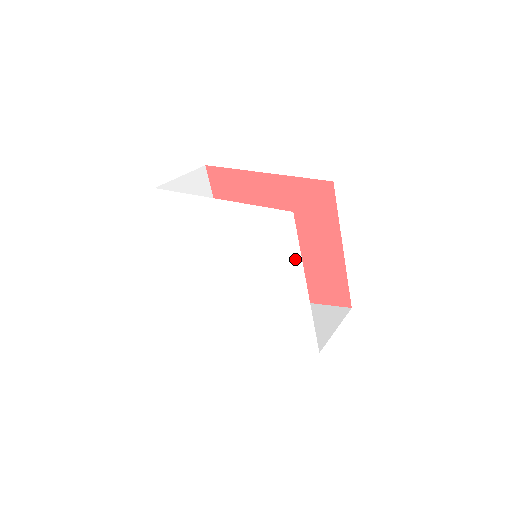
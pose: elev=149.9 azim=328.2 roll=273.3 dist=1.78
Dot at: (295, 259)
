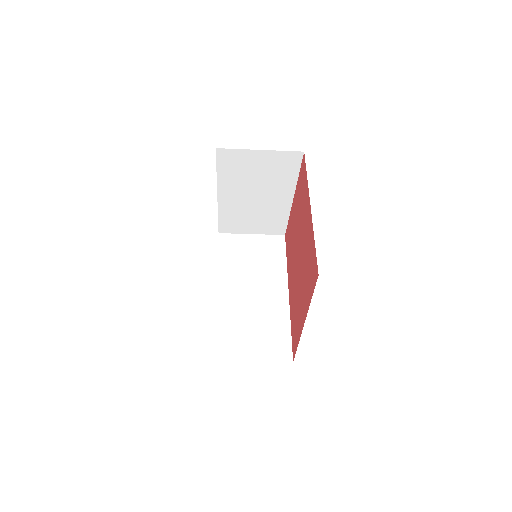
Dot at: occluded
